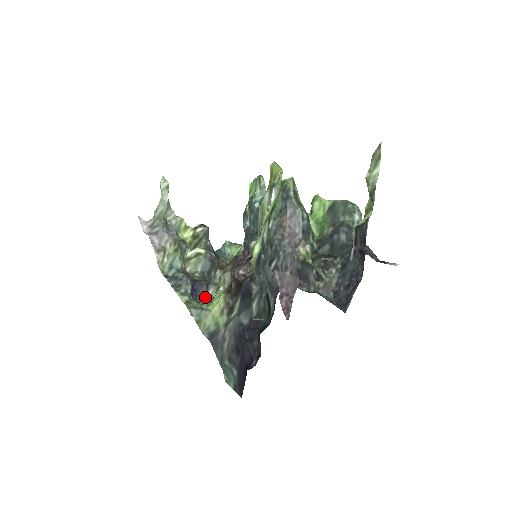
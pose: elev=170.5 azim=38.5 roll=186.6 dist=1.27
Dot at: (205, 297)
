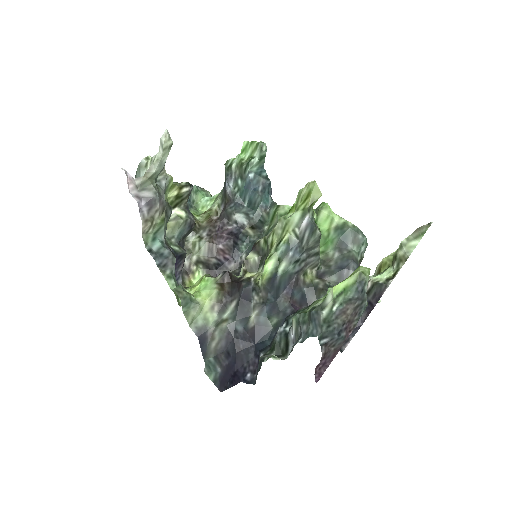
Dot at: (181, 270)
